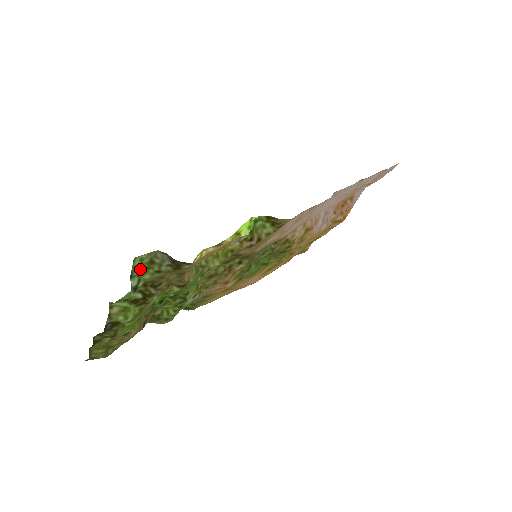
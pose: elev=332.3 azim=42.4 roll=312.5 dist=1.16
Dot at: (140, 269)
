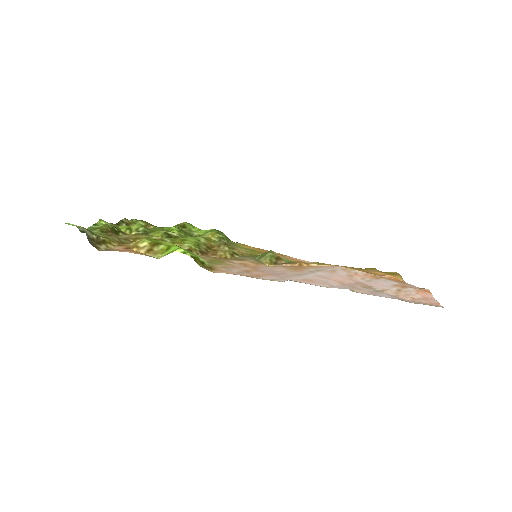
Dot at: occluded
